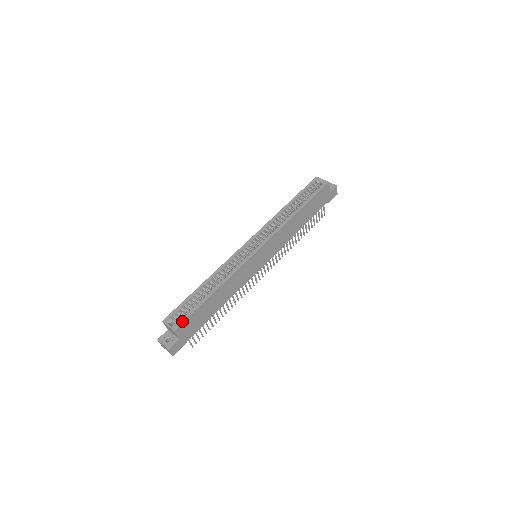
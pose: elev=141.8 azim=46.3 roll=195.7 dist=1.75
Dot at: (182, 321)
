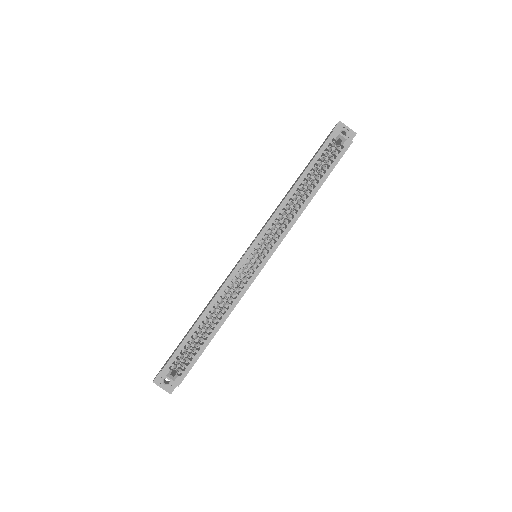
Dot at: (186, 373)
